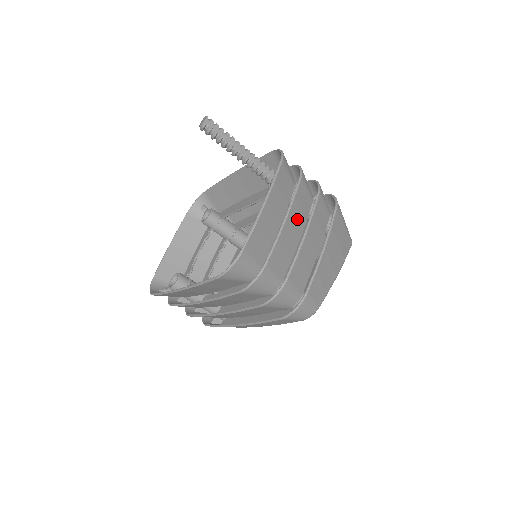
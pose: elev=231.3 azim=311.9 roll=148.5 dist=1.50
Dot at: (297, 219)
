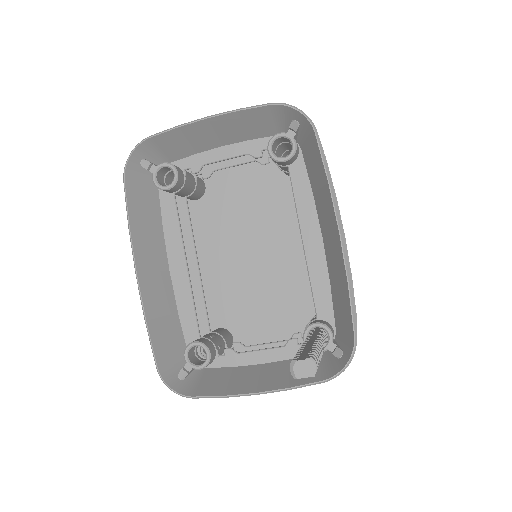
Dot at: occluded
